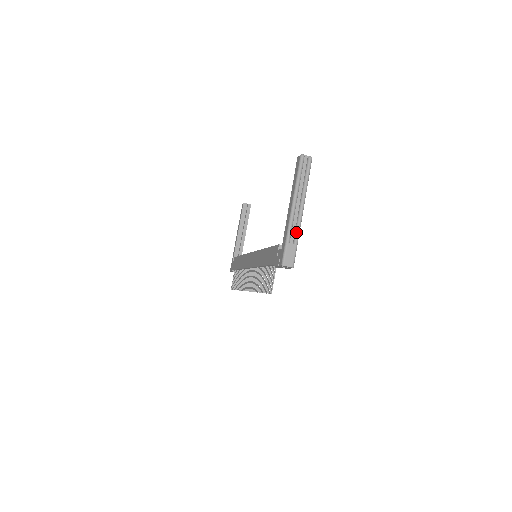
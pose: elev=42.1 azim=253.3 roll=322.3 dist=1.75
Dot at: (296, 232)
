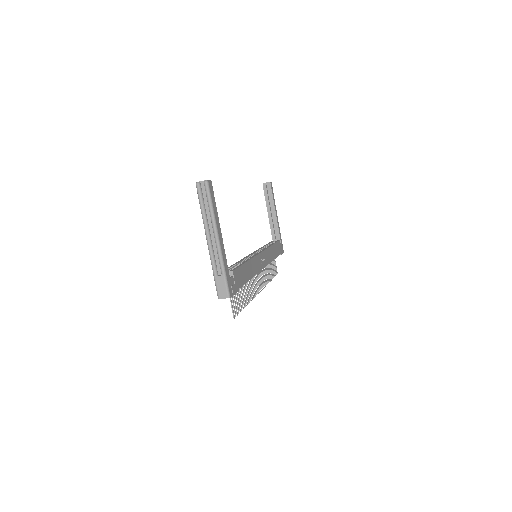
Dot at: (219, 263)
